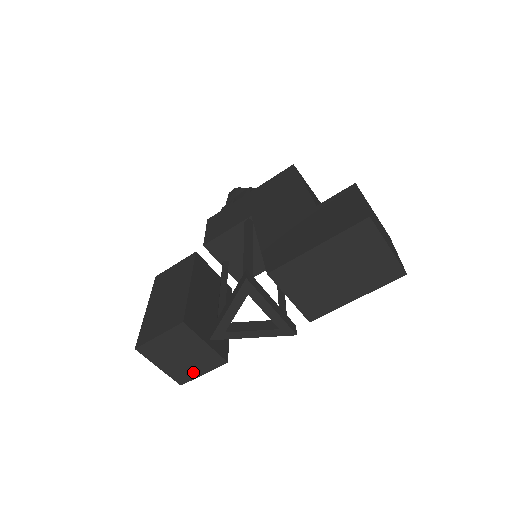
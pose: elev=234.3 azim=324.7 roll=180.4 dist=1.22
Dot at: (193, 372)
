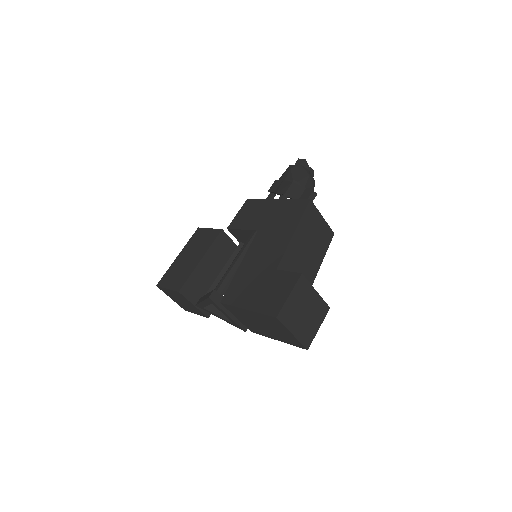
Dot at: (190, 310)
